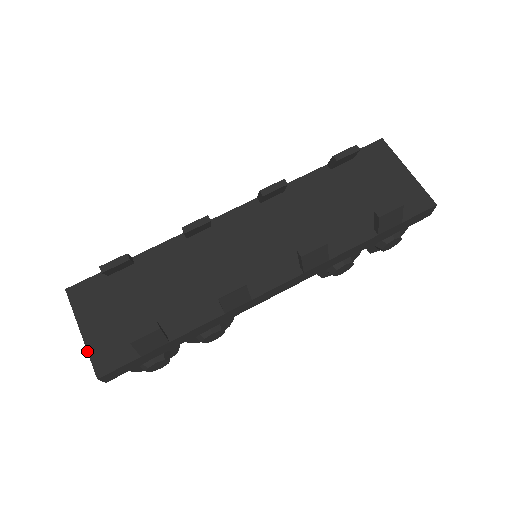
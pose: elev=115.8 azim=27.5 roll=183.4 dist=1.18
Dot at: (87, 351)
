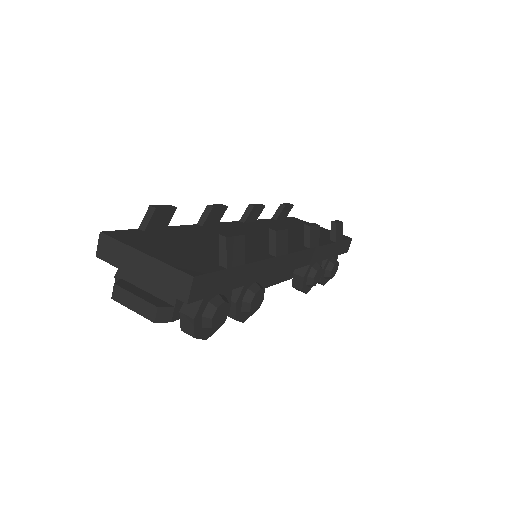
Dot at: (164, 262)
